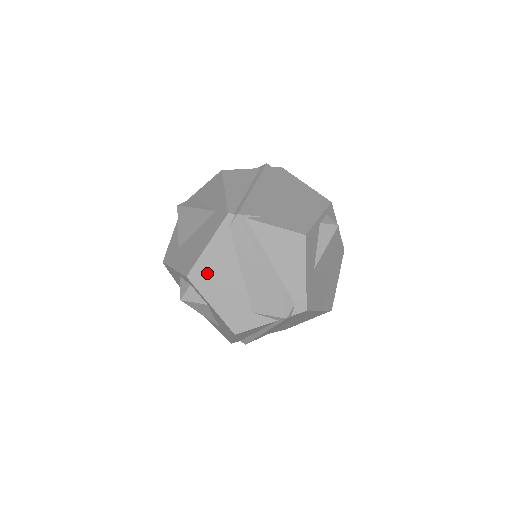
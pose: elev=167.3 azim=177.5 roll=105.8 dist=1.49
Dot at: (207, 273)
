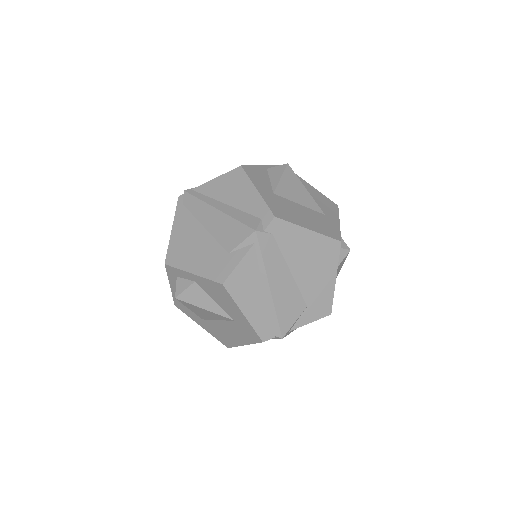
Dot at: (179, 249)
